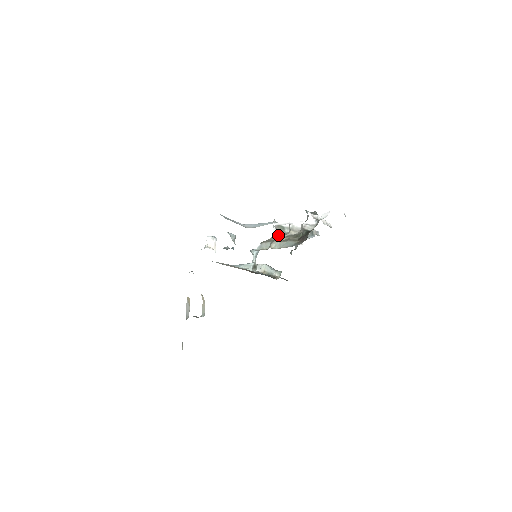
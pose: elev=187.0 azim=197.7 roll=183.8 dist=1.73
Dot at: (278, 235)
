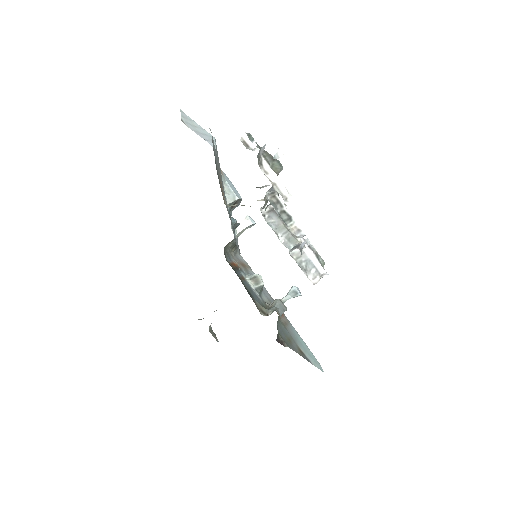
Dot at: occluded
